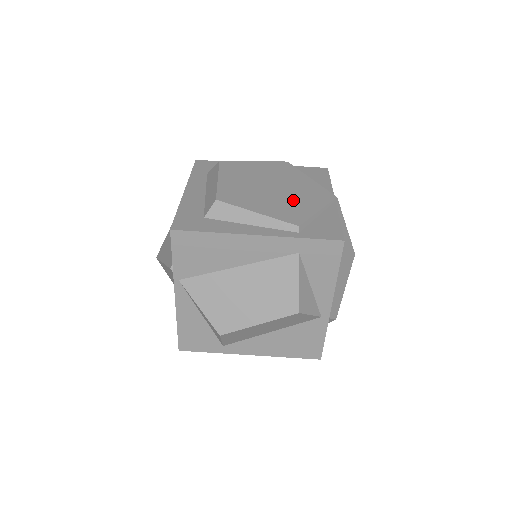
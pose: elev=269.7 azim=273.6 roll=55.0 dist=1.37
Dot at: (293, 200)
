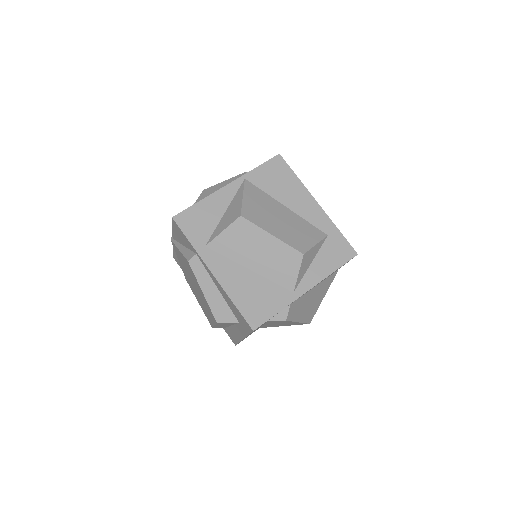
Dot at: occluded
